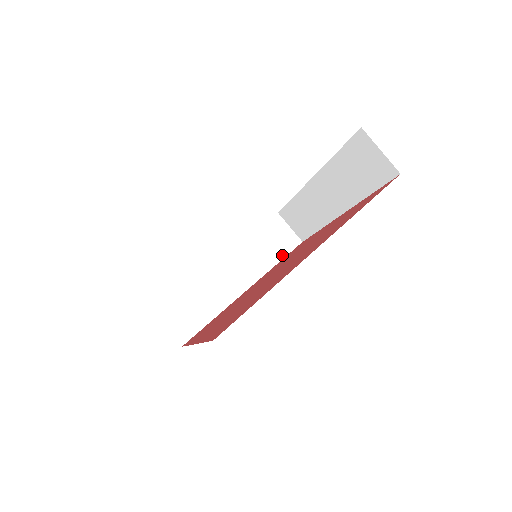
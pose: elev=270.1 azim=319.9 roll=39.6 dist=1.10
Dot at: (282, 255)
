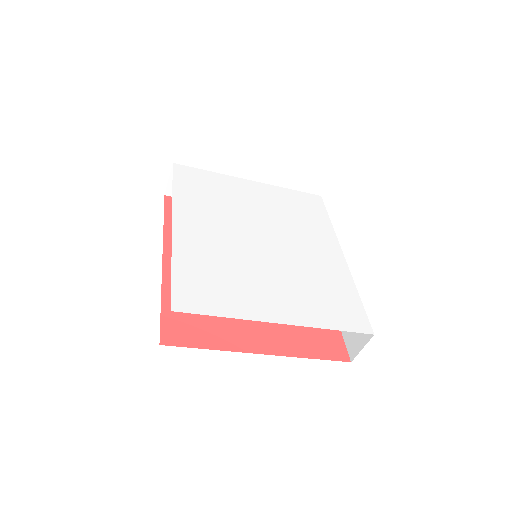
Dot at: occluded
